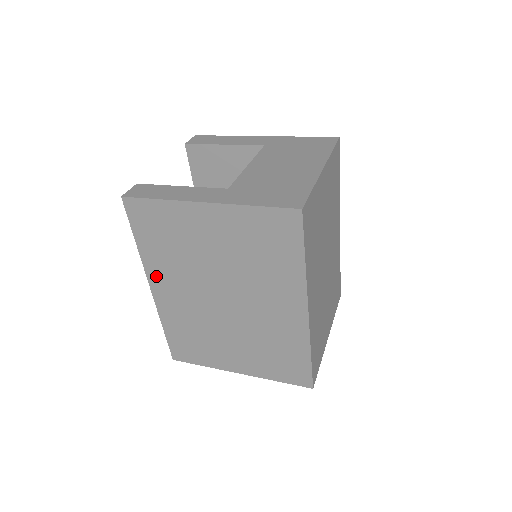
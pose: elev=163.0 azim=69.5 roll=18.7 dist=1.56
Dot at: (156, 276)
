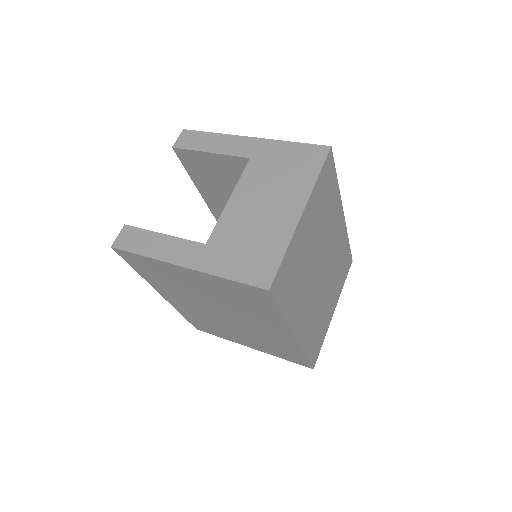
Dot at: (162, 291)
